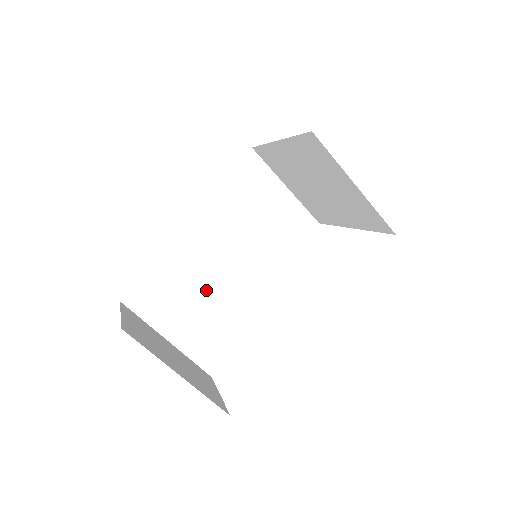
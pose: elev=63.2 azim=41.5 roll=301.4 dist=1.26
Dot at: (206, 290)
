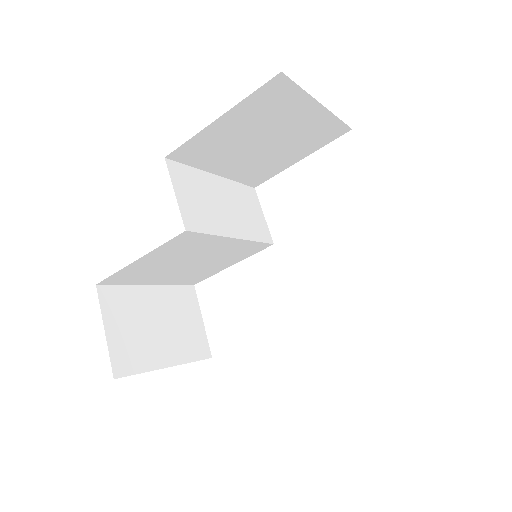
Dot at: (193, 259)
